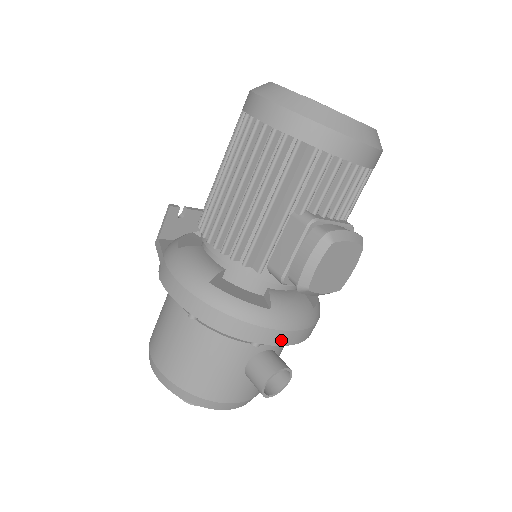
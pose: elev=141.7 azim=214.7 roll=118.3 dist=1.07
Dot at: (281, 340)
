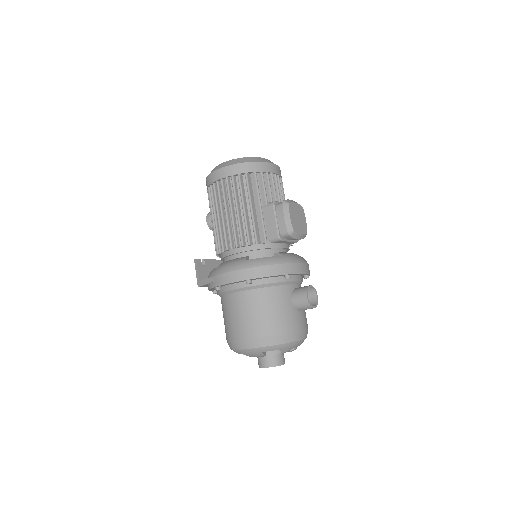
Dot at: (298, 270)
